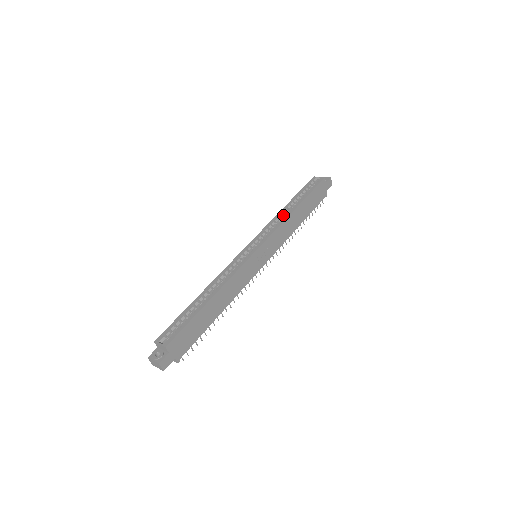
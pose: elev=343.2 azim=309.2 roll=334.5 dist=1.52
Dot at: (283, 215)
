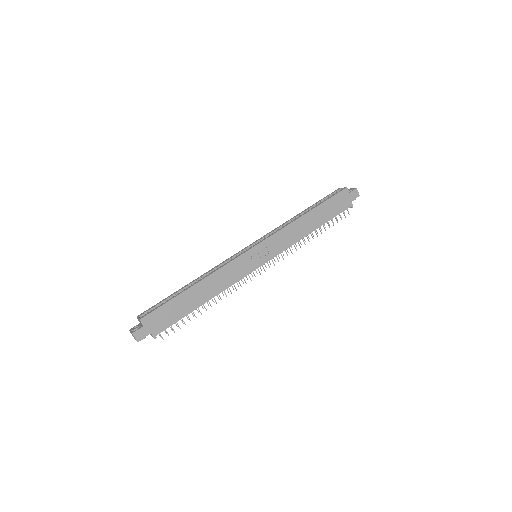
Dot at: occluded
